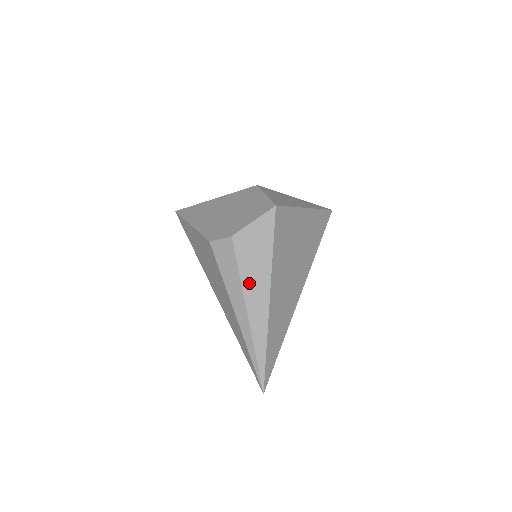
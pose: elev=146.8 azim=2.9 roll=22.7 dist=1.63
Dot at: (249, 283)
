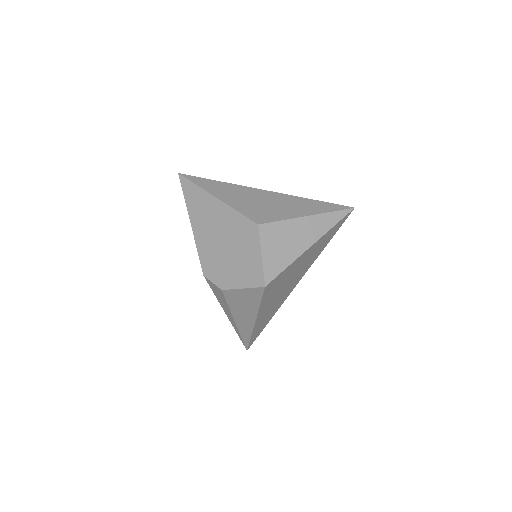
Dot at: (237, 313)
